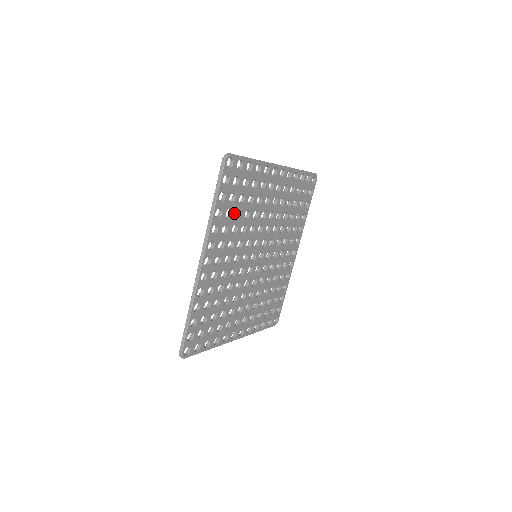
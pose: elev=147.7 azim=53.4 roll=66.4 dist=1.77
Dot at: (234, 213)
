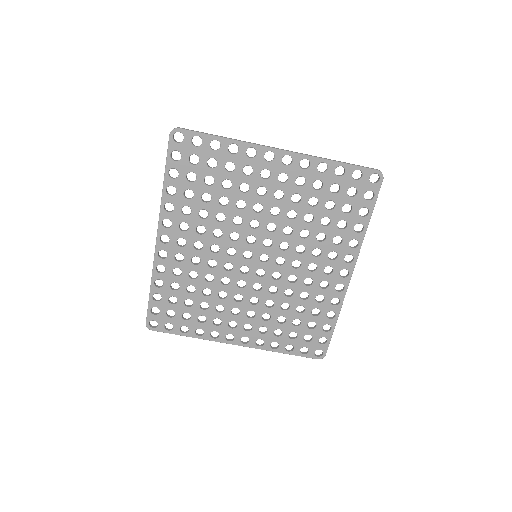
Dot at: (199, 195)
